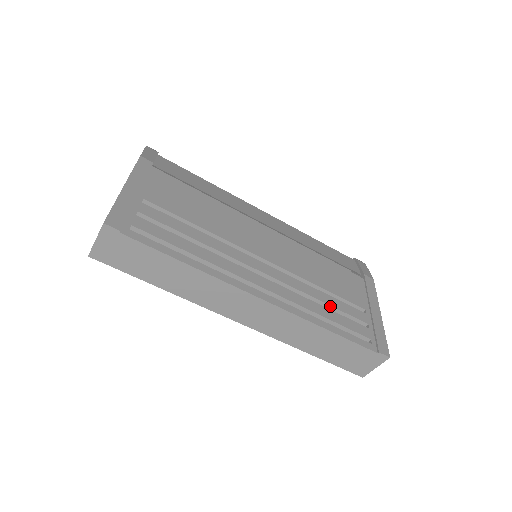
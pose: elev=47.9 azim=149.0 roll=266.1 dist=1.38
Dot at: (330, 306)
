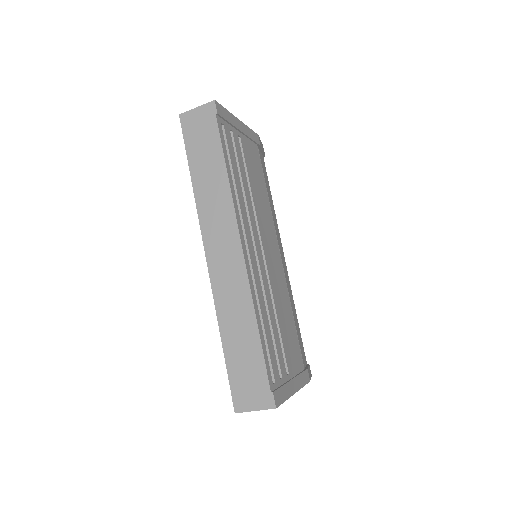
Dot at: (271, 328)
